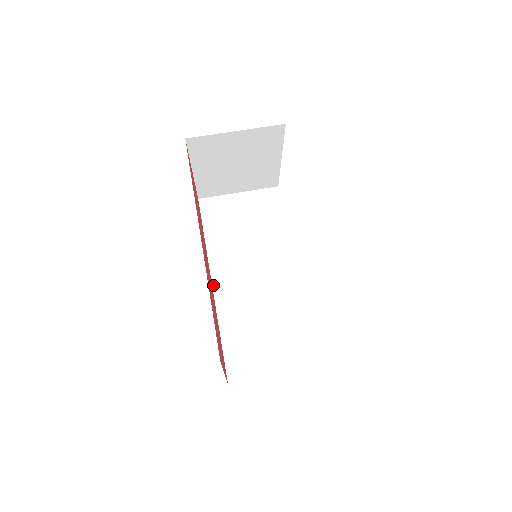
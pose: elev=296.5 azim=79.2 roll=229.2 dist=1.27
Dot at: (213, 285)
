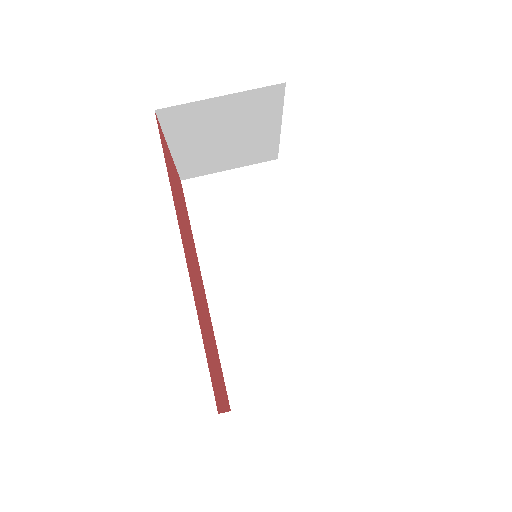
Dot at: (205, 288)
